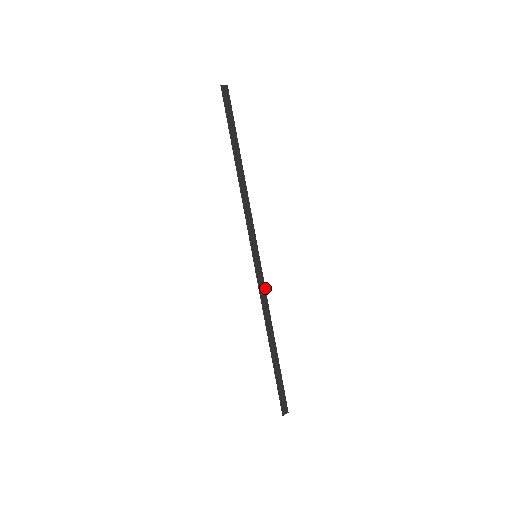
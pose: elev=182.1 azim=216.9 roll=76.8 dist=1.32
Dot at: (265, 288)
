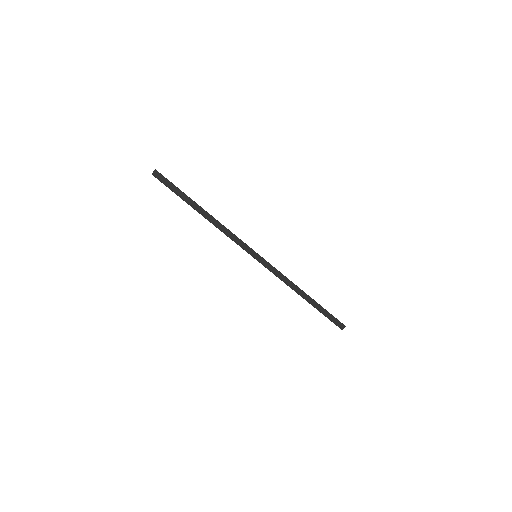
Dot at: (277, 270)
